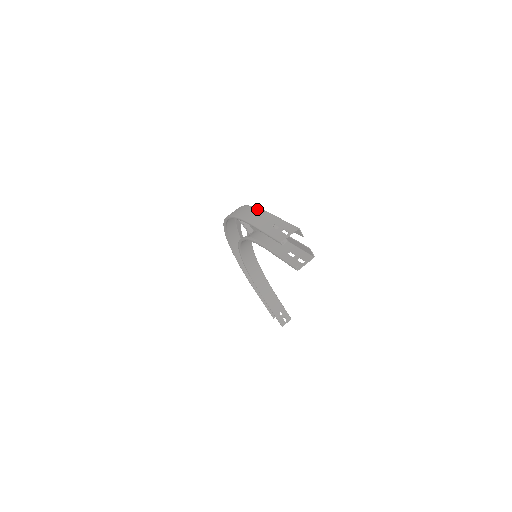
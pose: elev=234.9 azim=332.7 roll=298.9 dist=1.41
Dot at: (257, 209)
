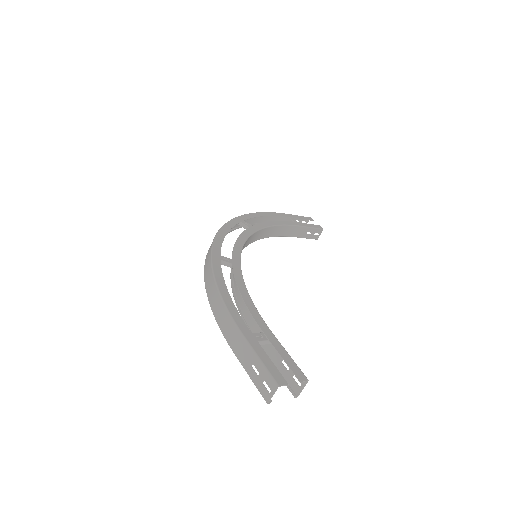
Dot at: (229, 318)
